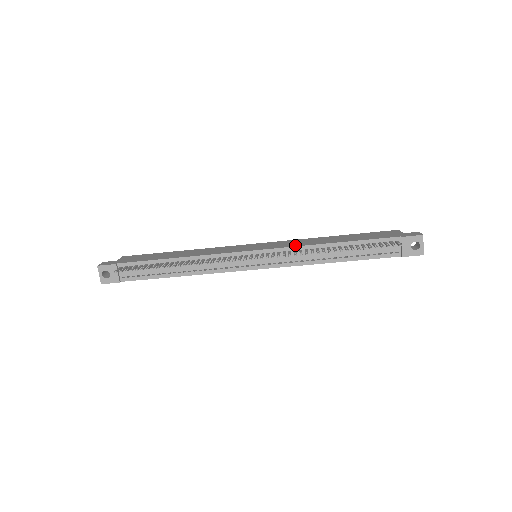
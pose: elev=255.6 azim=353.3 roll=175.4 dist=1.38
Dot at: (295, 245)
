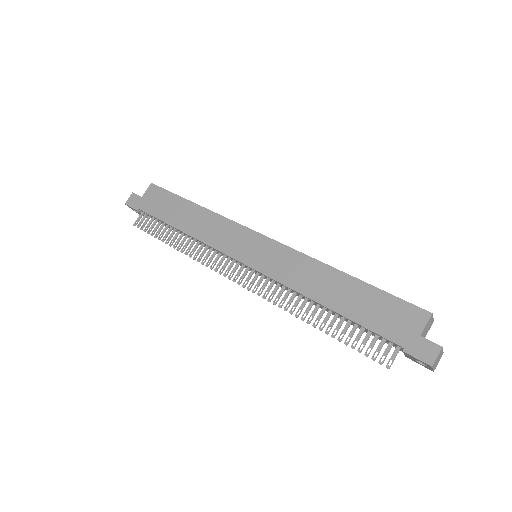
Dot at: (285, 280)
